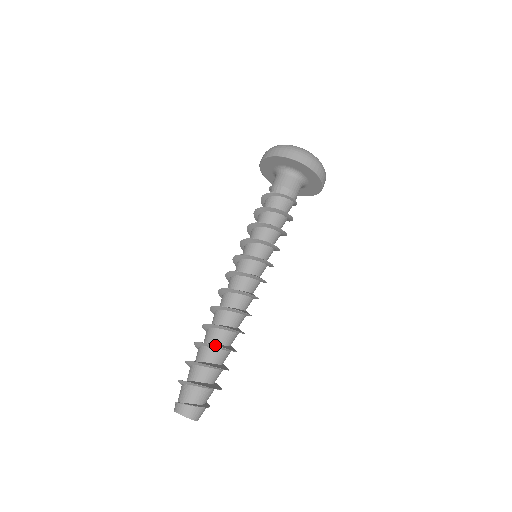
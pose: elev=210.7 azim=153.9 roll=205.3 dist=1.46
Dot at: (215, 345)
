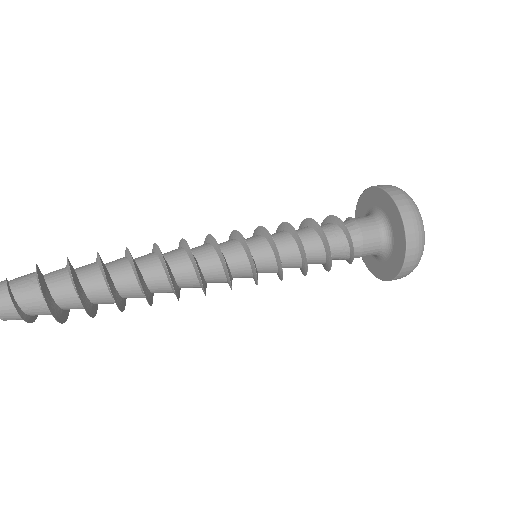
Dot at: (109, 285)
